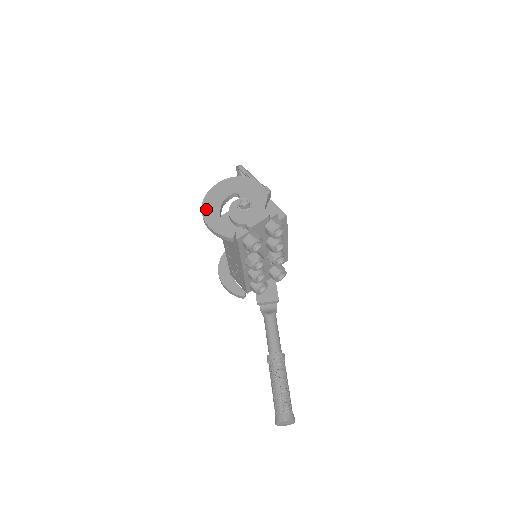
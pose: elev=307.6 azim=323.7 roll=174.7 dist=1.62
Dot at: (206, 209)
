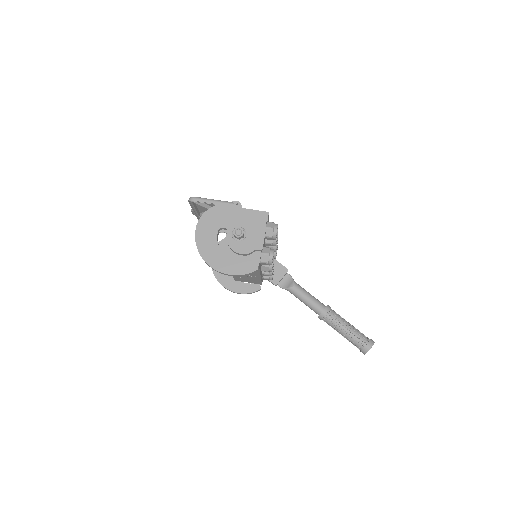
Dot at: (212, 262)
